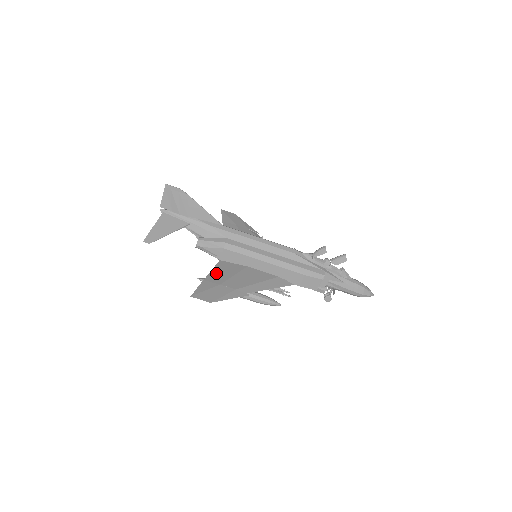
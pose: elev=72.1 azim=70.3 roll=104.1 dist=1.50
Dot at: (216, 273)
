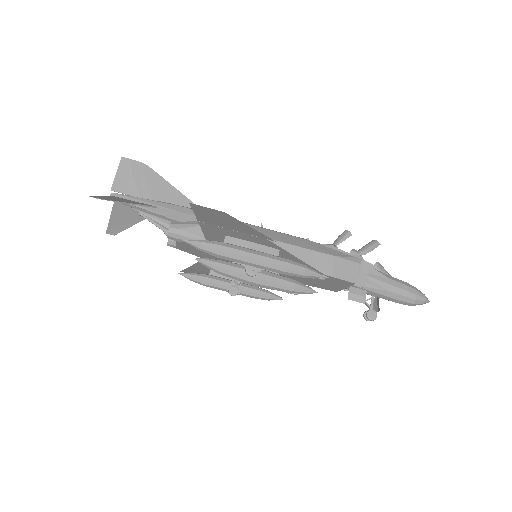
Dot at: (212, 232)
